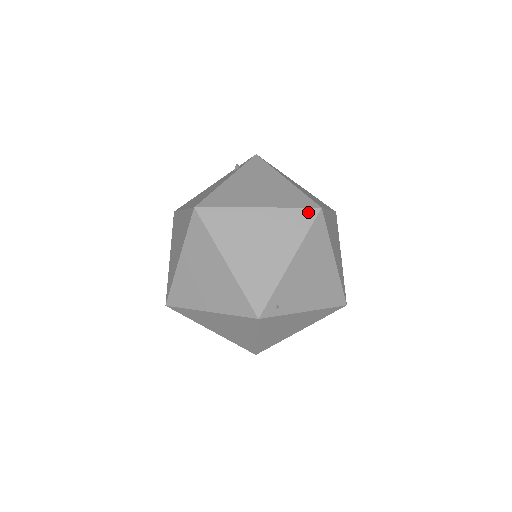
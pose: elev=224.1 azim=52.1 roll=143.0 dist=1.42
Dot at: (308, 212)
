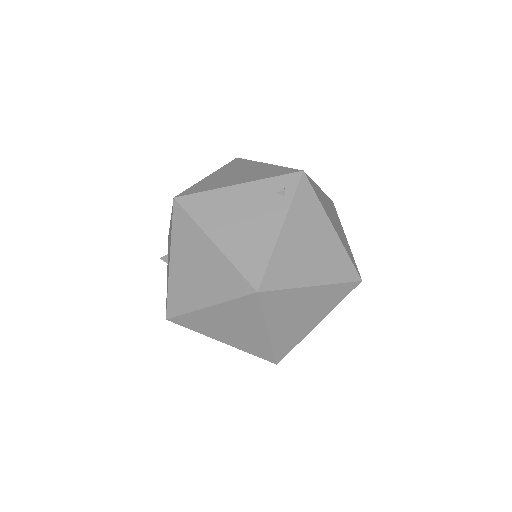
Dot at: (351, 285)
